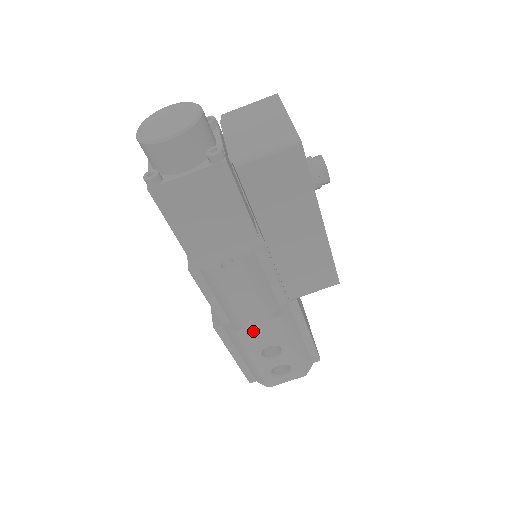
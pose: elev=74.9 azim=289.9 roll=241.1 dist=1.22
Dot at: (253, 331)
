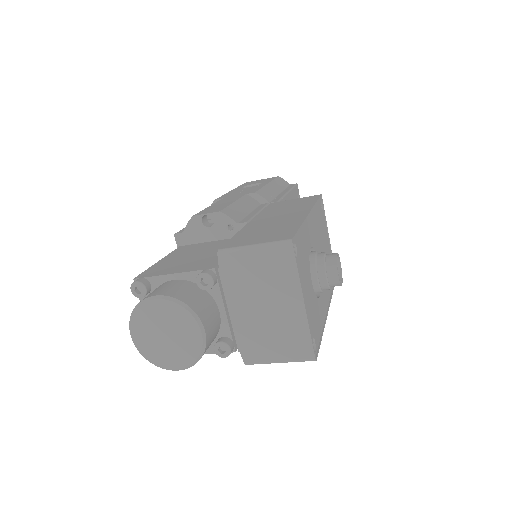
Dot at: occluded
